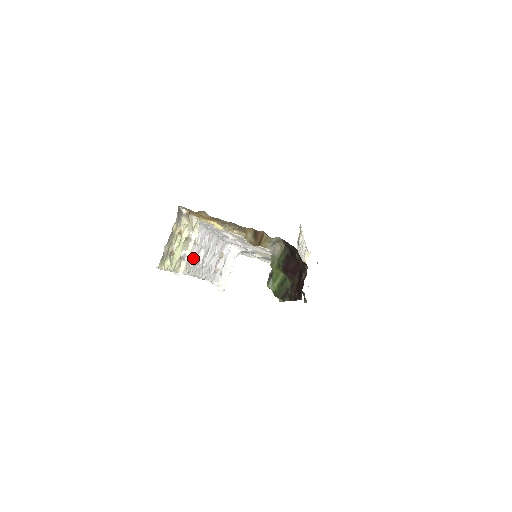
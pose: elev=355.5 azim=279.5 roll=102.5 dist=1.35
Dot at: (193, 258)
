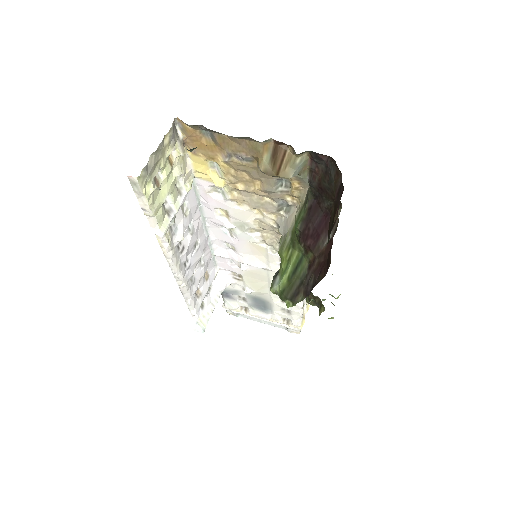
Dot at: (178, 231)
